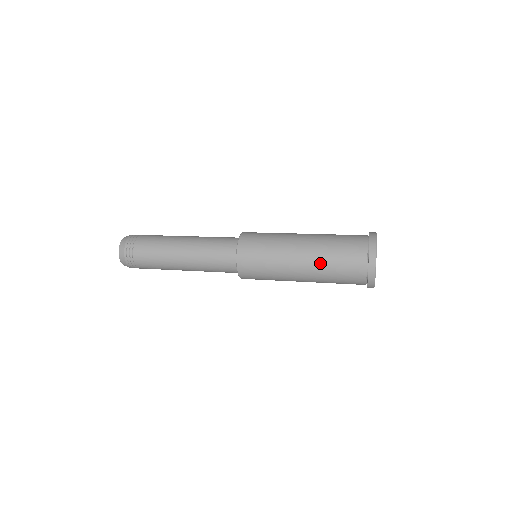
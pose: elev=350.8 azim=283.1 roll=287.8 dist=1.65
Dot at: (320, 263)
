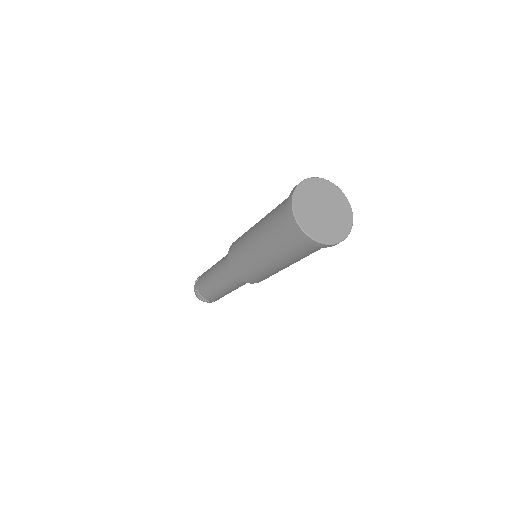
Dot at: occluded
